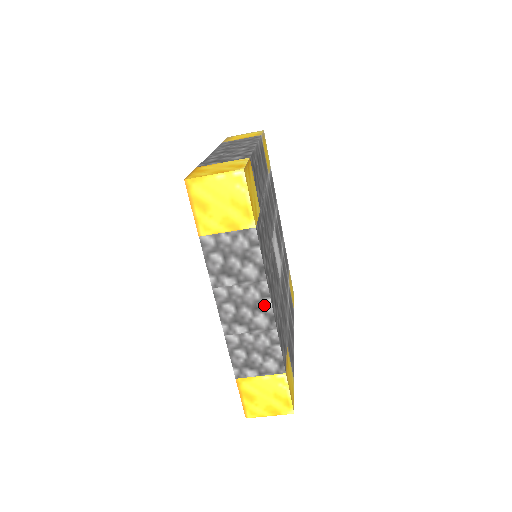
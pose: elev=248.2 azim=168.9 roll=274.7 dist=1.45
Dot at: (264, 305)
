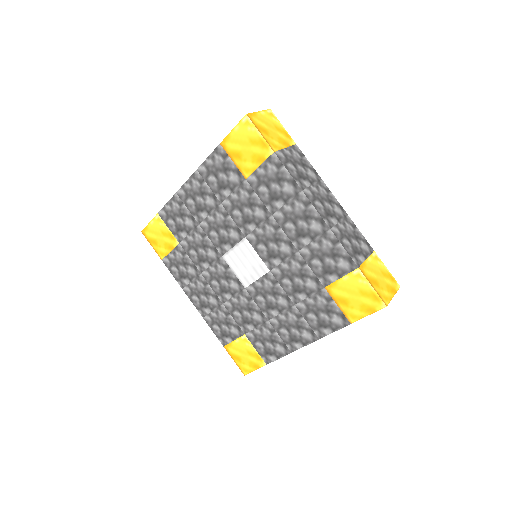
Dot at: occluded
